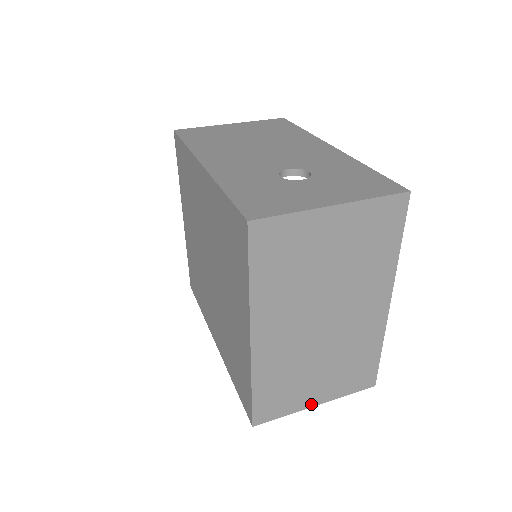
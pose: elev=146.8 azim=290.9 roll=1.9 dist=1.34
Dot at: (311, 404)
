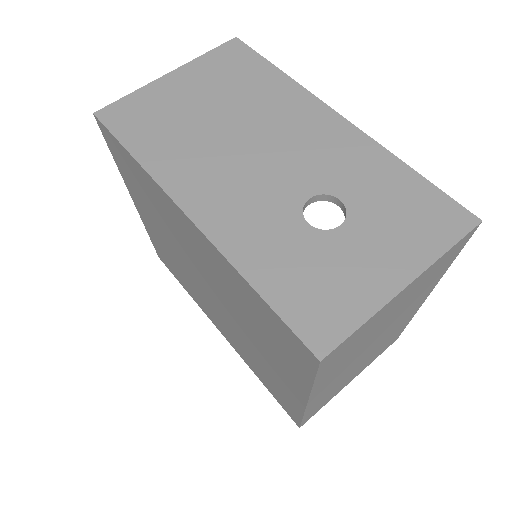
Dot at: (346, 385)
